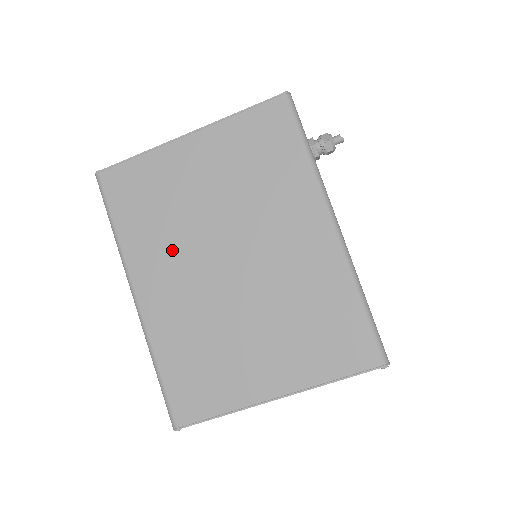
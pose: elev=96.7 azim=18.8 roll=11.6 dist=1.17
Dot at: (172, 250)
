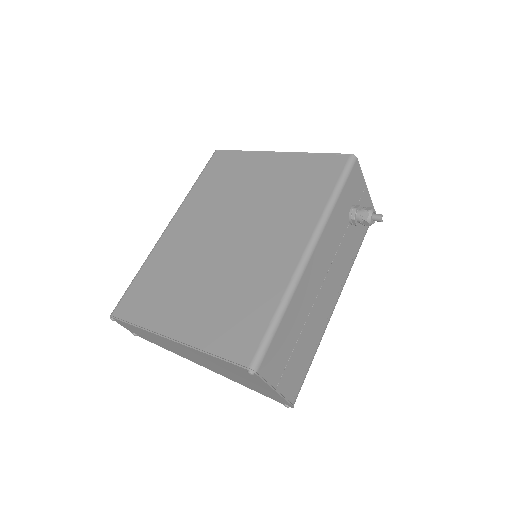
Dot at: (208, 211)
